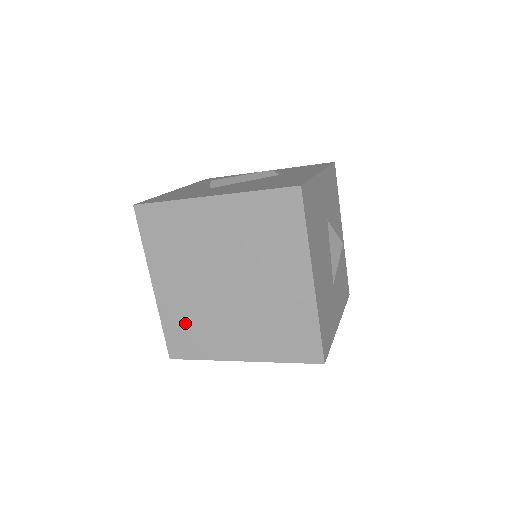
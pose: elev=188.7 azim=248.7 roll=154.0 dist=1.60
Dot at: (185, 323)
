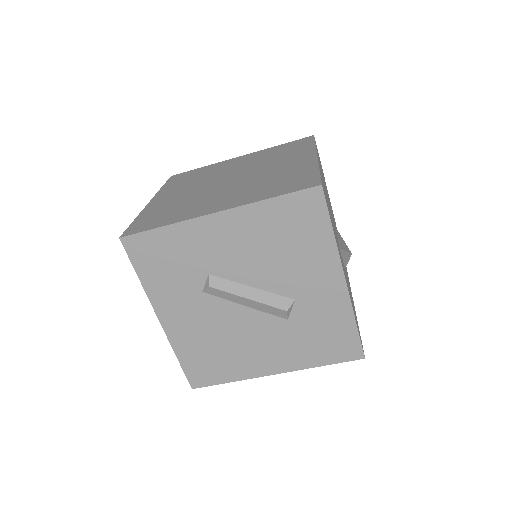
Dot at: (165, 210)
